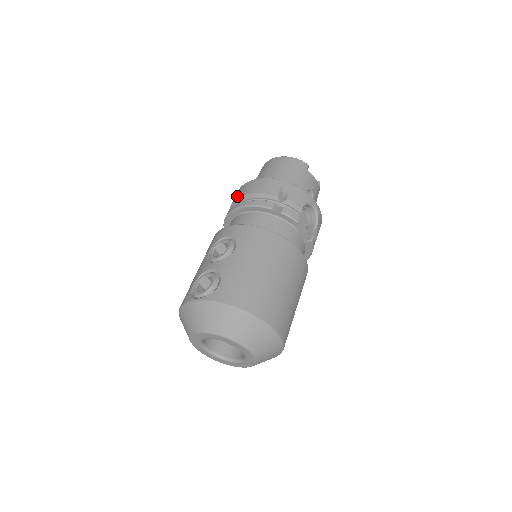
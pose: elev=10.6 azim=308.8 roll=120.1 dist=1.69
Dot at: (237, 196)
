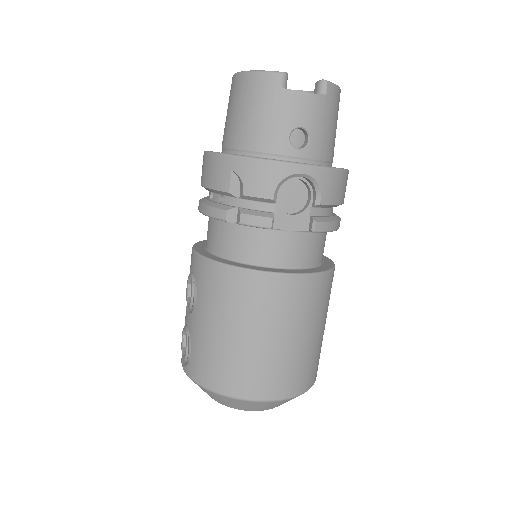
Dot at: occluded
